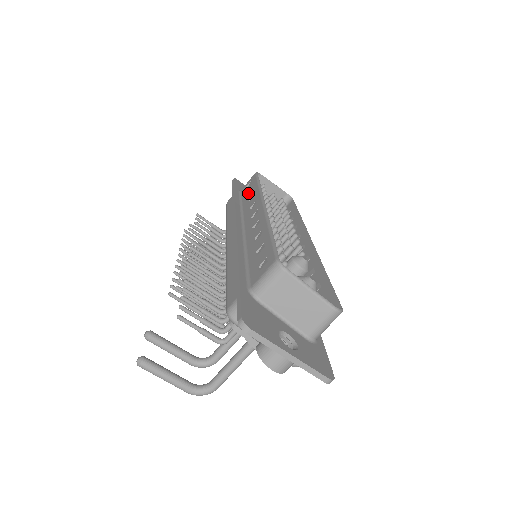
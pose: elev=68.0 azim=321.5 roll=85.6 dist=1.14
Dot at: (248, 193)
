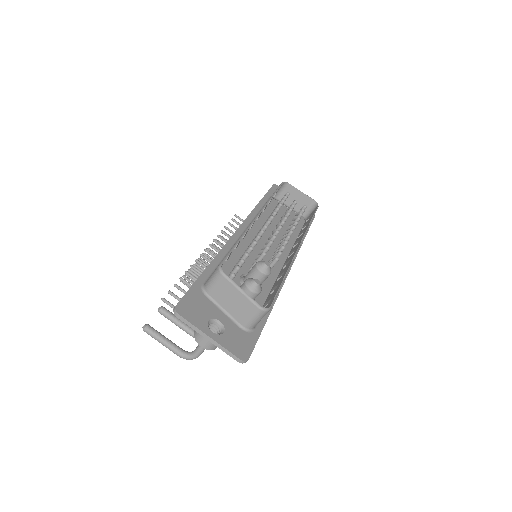
Dot at: occluded
